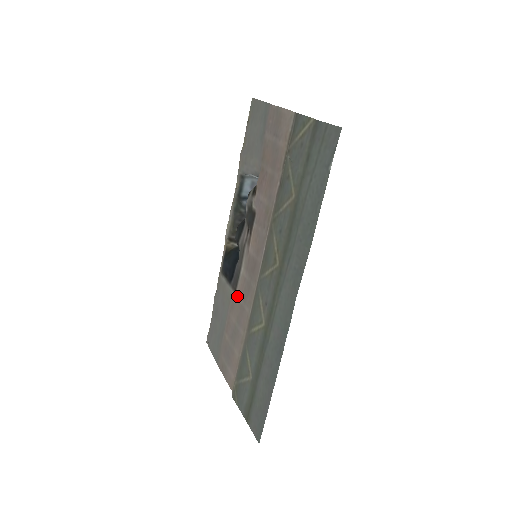
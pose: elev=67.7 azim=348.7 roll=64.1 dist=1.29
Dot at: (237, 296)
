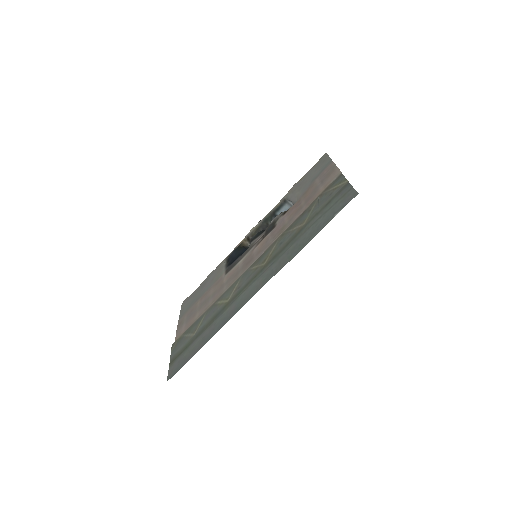
Dot at: (225, 277)
